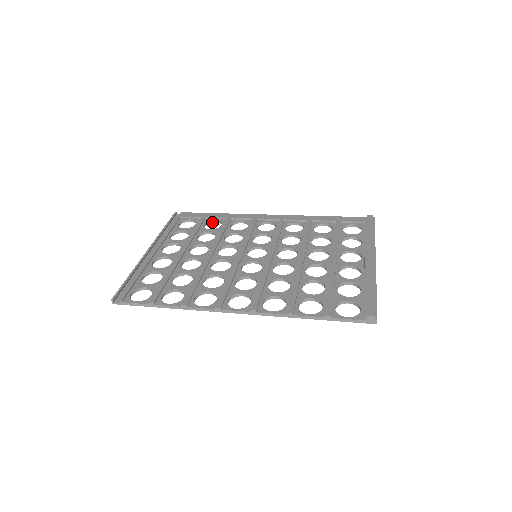
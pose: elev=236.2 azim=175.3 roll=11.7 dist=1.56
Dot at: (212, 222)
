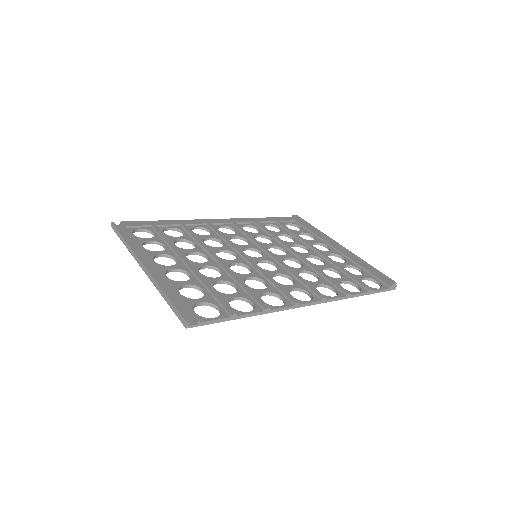
Dot at: (165, 230)
